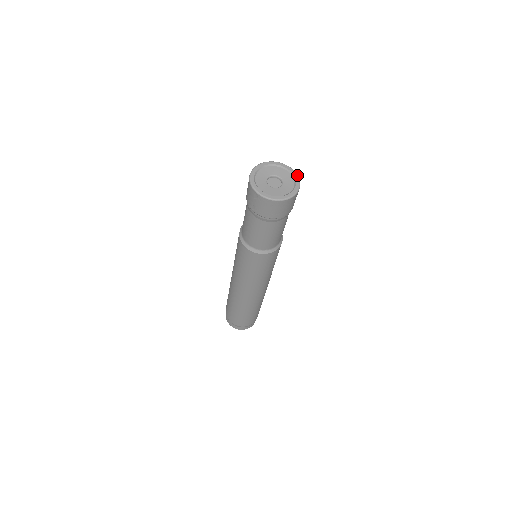
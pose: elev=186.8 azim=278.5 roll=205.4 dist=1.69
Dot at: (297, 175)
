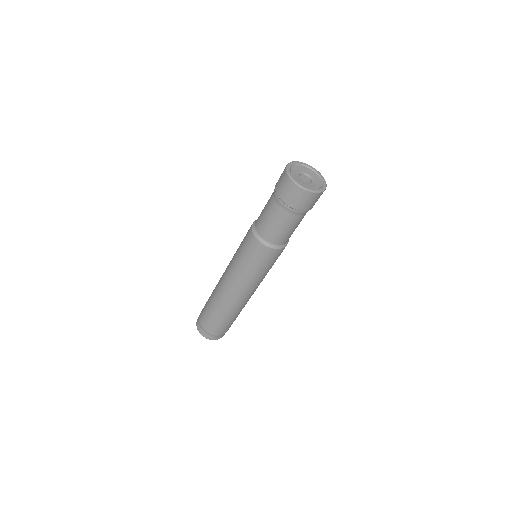
Dot at: occluded
